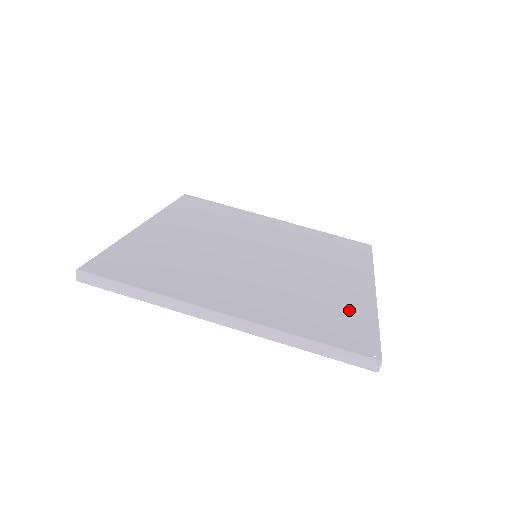
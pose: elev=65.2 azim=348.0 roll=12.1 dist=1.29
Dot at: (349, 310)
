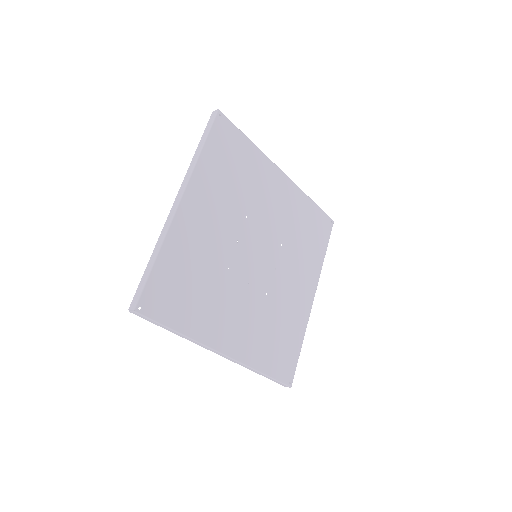
Dot at: (292, 333)
